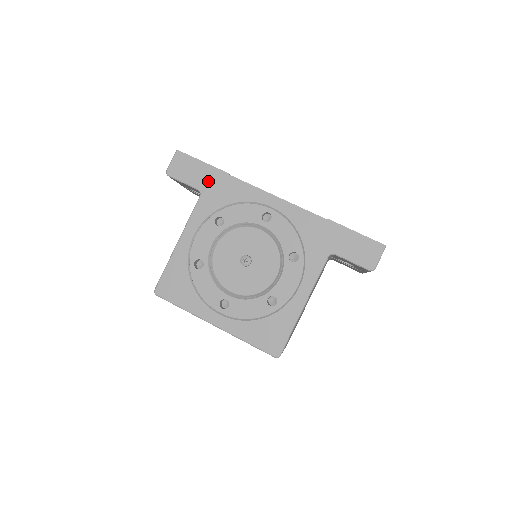
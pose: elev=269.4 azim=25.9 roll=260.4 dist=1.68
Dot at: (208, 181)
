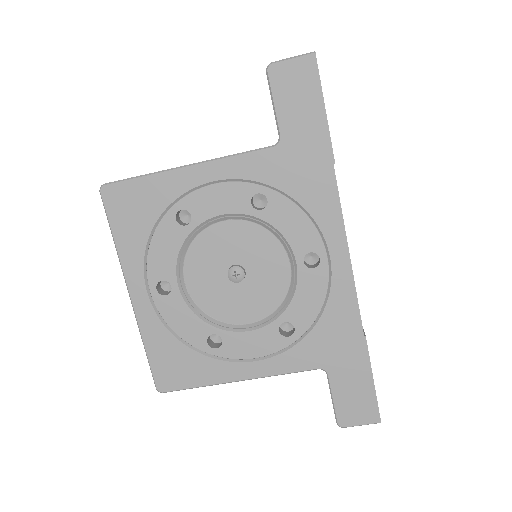
Dot at: (303, 141)
